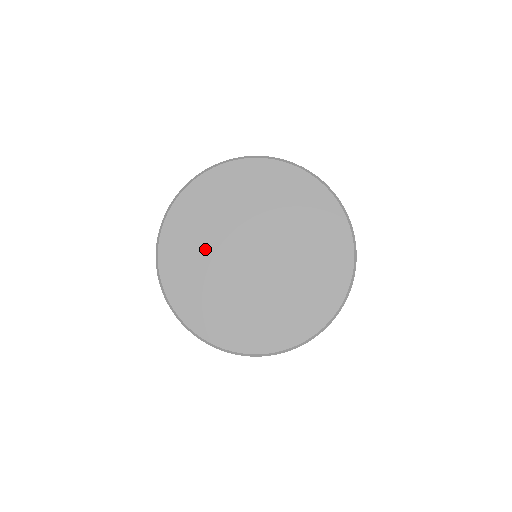
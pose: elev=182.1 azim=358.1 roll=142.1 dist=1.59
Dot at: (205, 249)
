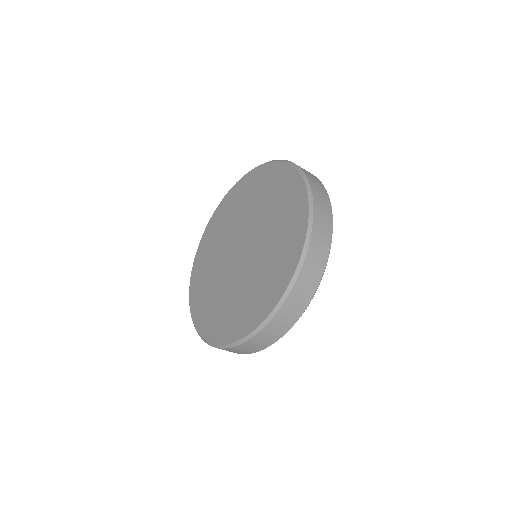
Dot at: (212, 273)
